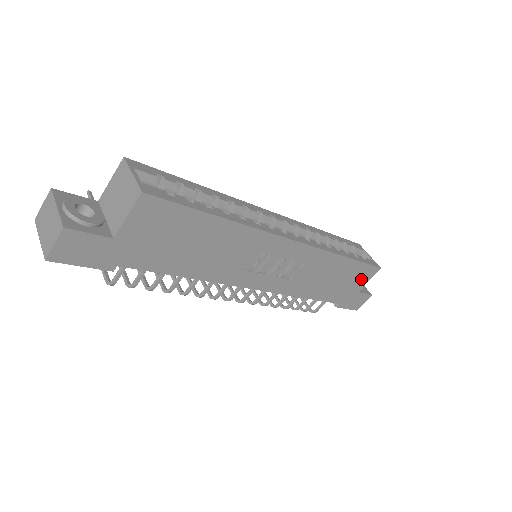
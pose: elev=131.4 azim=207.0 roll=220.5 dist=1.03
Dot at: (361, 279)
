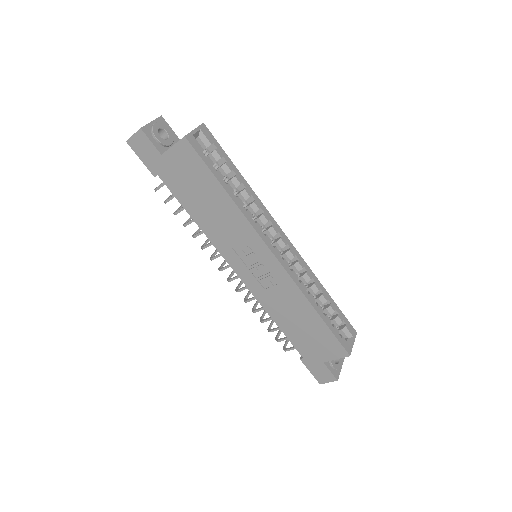
Dot at: (328, 350)
